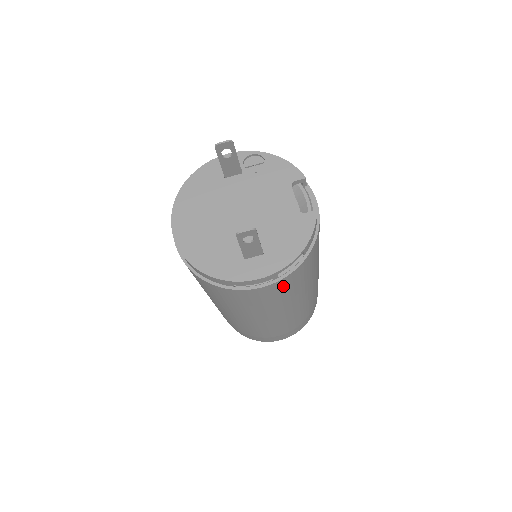
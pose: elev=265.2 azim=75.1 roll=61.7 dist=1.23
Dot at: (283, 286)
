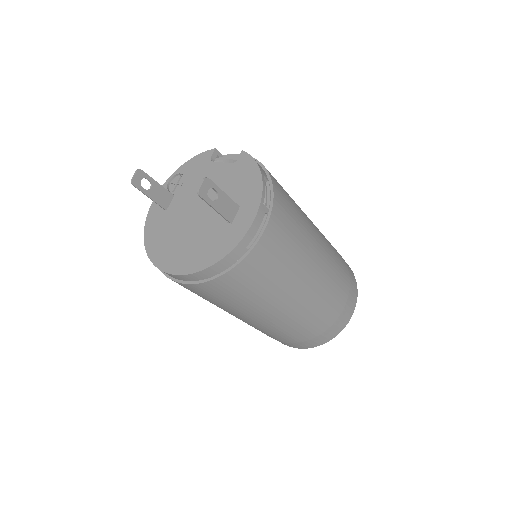
Dot at: (282, 219)
